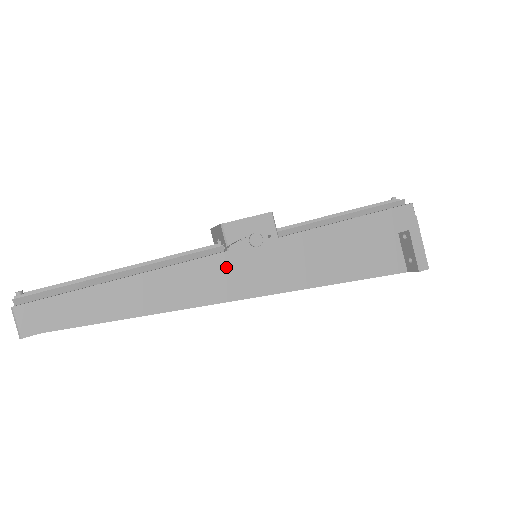
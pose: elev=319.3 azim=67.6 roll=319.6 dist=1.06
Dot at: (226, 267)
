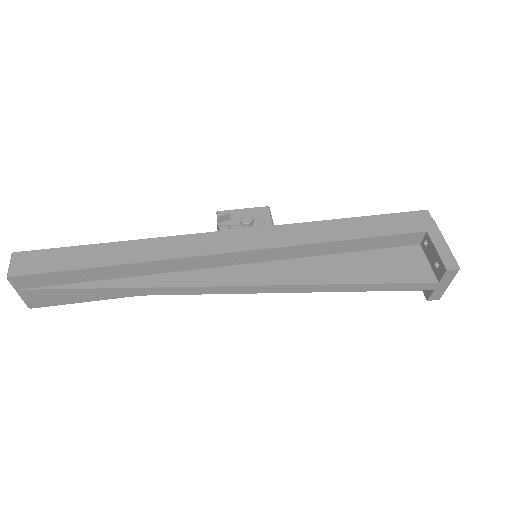
Dot at: (215, 243)
